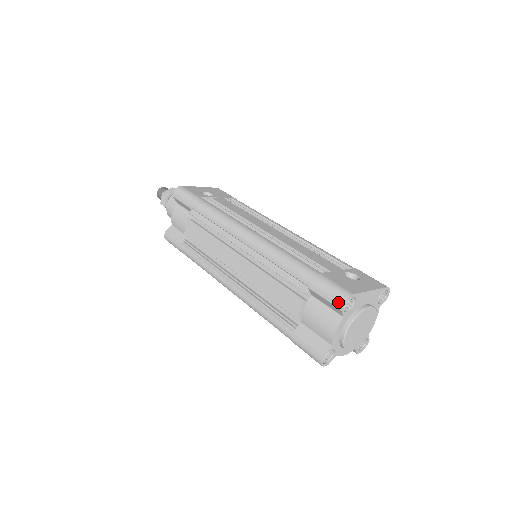
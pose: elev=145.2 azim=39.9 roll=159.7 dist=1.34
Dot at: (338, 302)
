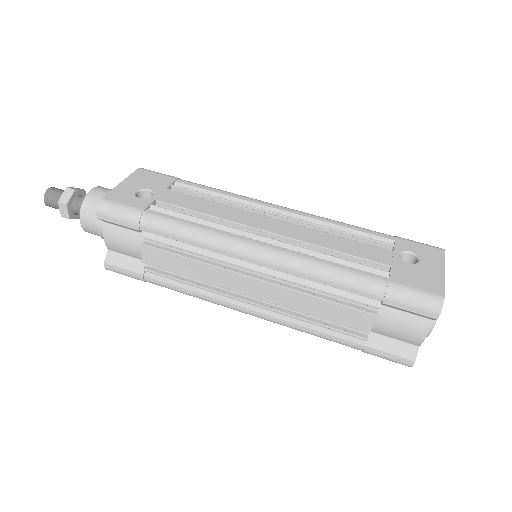
Dot at: (432, 313)
